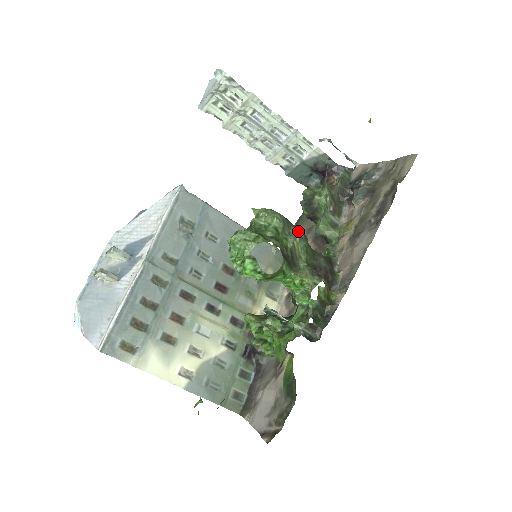
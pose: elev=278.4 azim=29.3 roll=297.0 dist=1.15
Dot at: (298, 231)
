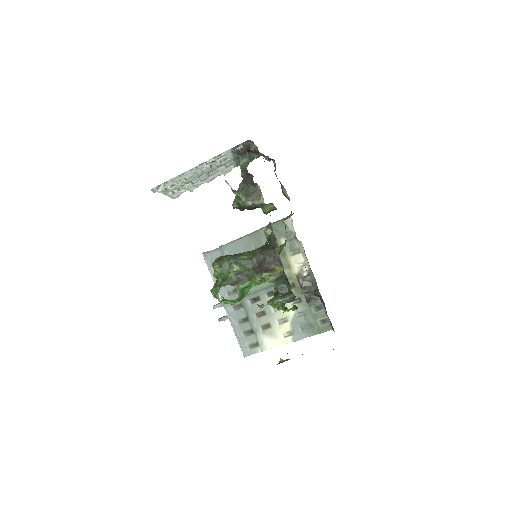
Dot at: (231, 261)
